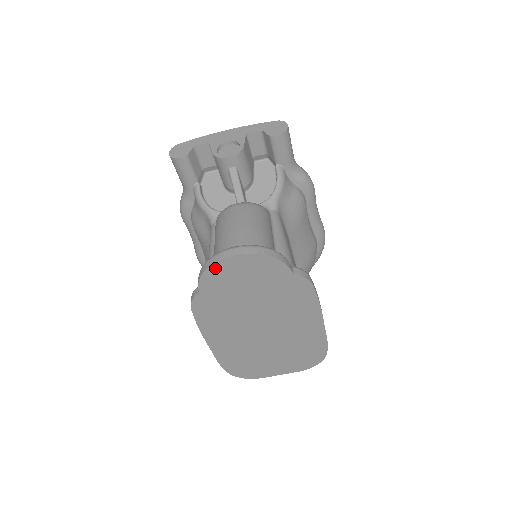
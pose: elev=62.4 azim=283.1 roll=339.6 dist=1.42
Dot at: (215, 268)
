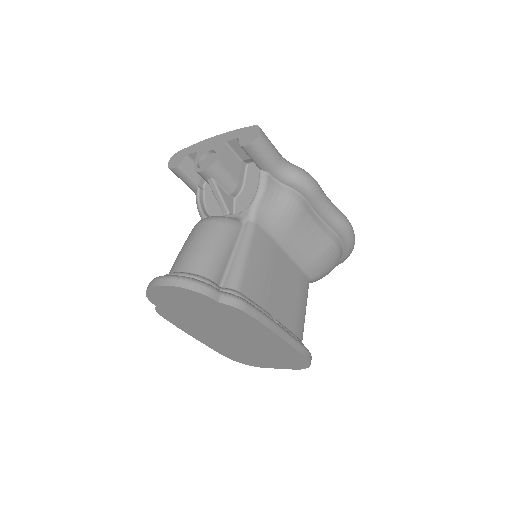
Dot at: (152, 292)
